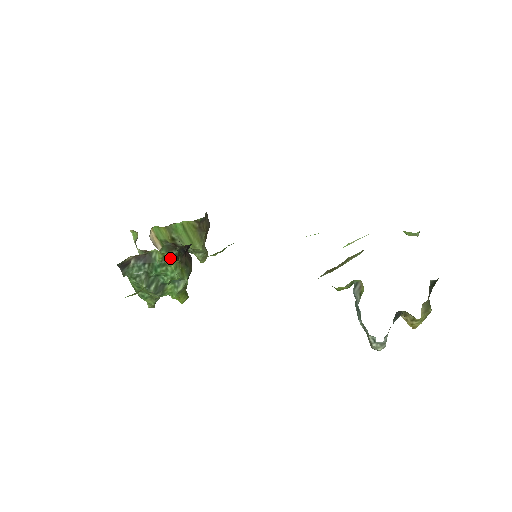
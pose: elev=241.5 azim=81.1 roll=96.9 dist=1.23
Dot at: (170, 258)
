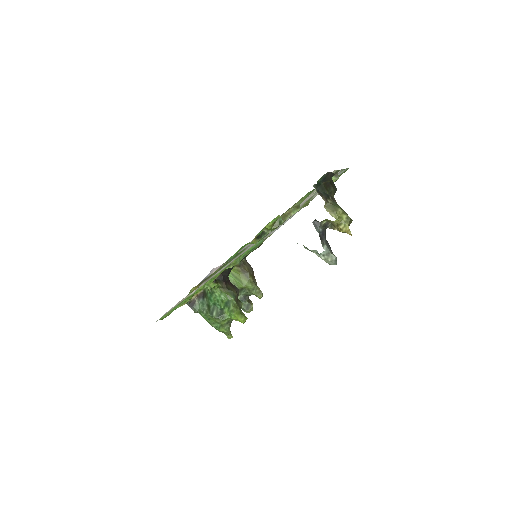
Dot at: occluded
